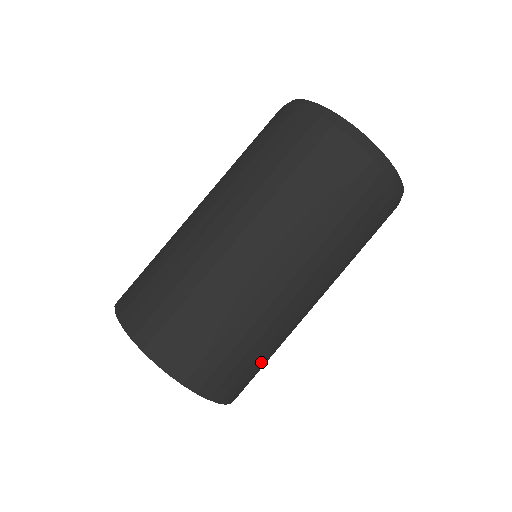
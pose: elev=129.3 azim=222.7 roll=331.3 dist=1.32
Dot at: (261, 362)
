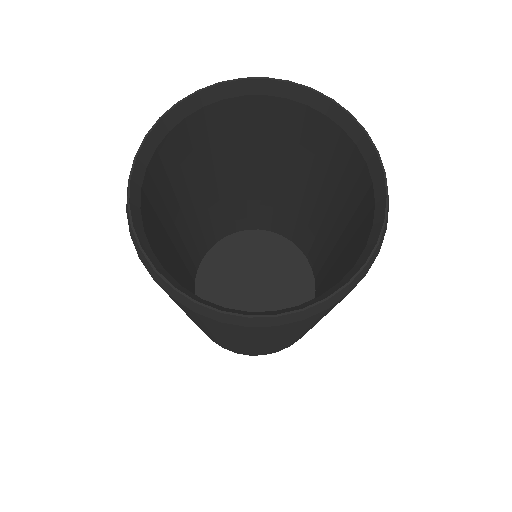
Dot at: occluded
